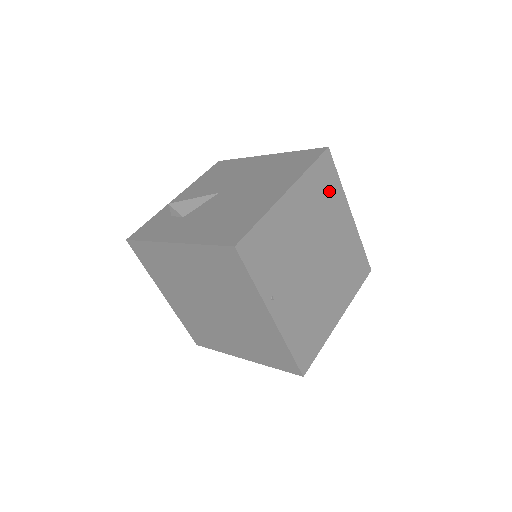
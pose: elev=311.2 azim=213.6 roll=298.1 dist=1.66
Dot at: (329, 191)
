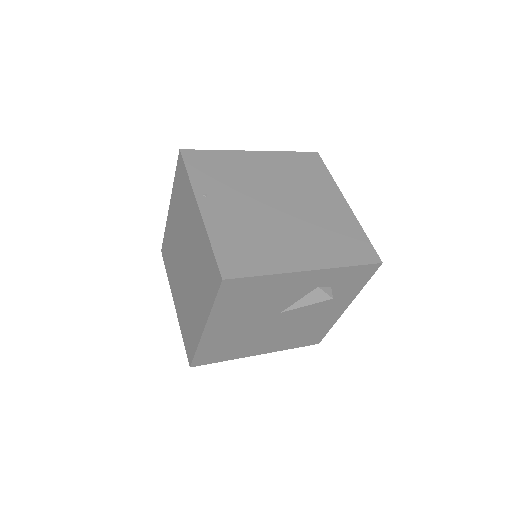
Dot at: (312, 174)
